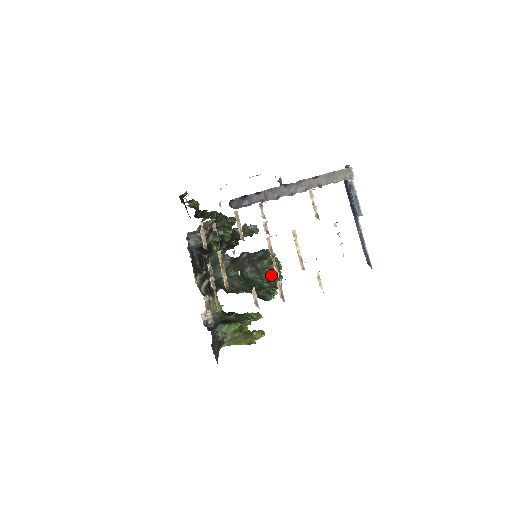
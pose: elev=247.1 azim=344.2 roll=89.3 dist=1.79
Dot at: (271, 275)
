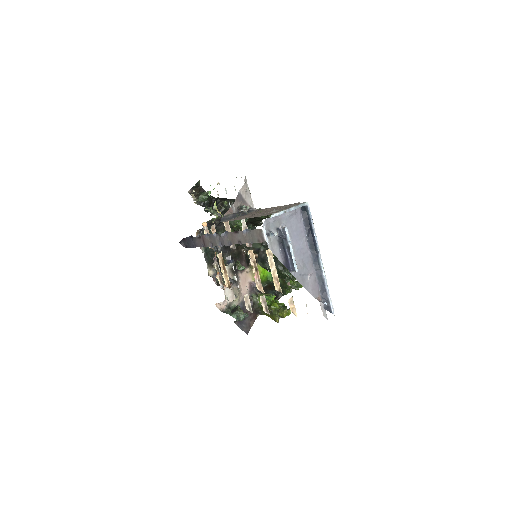
Dot at: (284, 266)
